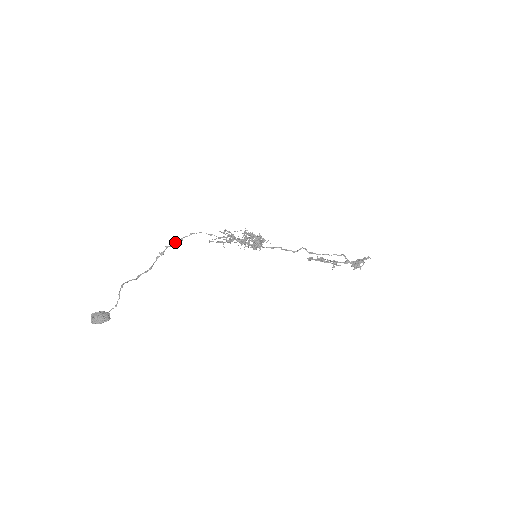
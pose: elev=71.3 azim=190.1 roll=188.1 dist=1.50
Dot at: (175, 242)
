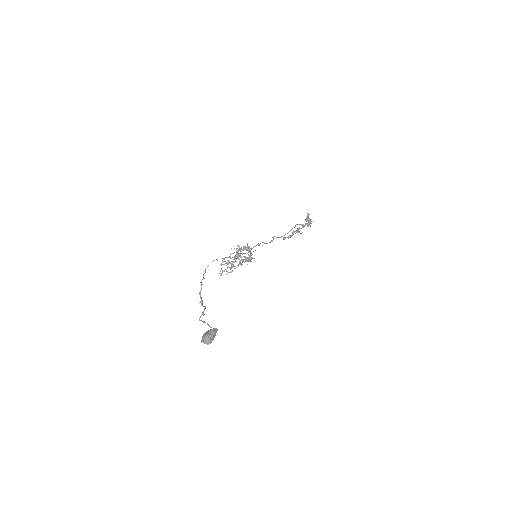
Dot at: (201, 284)
